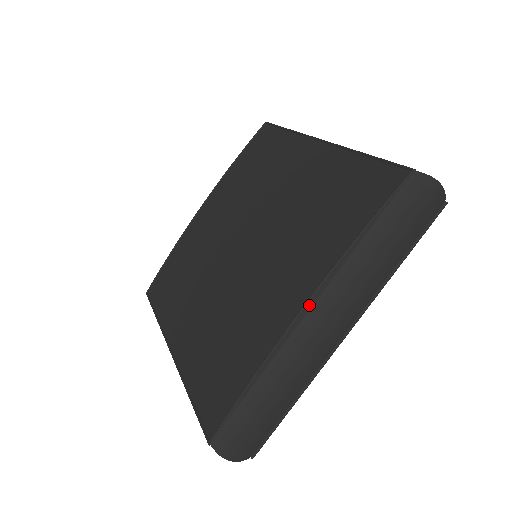
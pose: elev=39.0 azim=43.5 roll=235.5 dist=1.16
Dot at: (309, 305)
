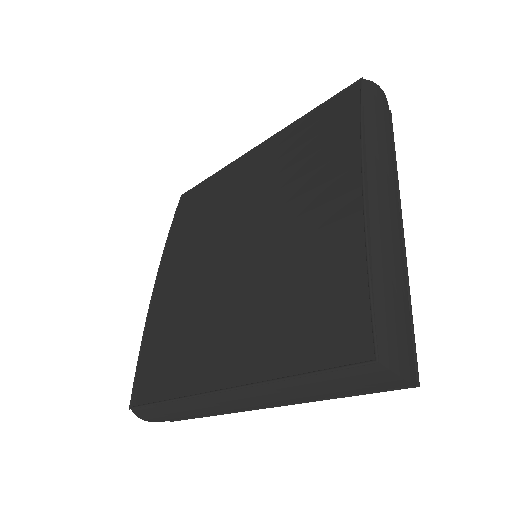
Dot at: (365, 182)
